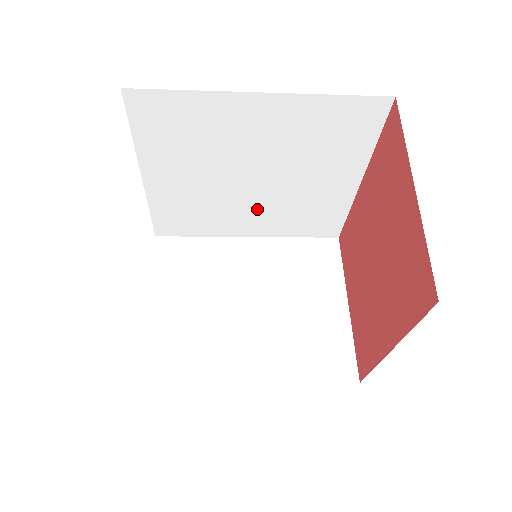
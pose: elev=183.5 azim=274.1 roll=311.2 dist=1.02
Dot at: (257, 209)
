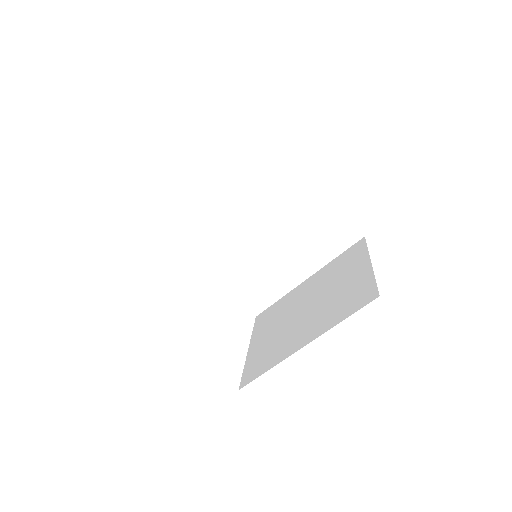
Dot at: (287, 251)
